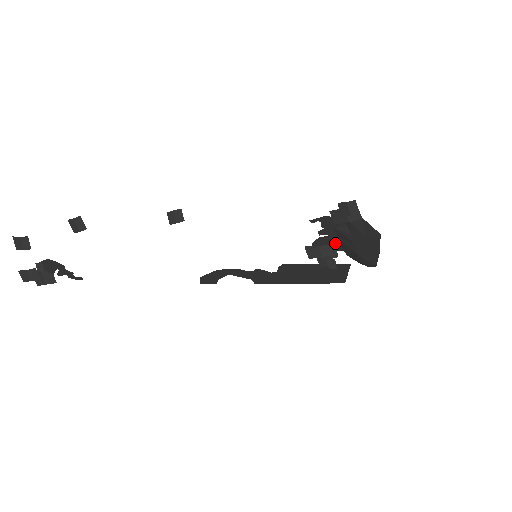
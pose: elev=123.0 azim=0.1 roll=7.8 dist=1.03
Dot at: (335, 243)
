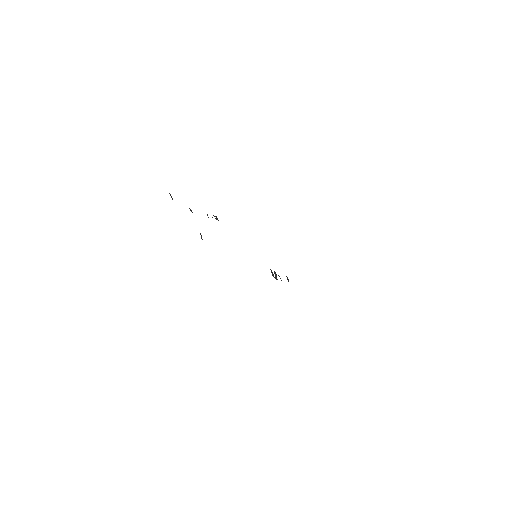
Dot at: occluded
